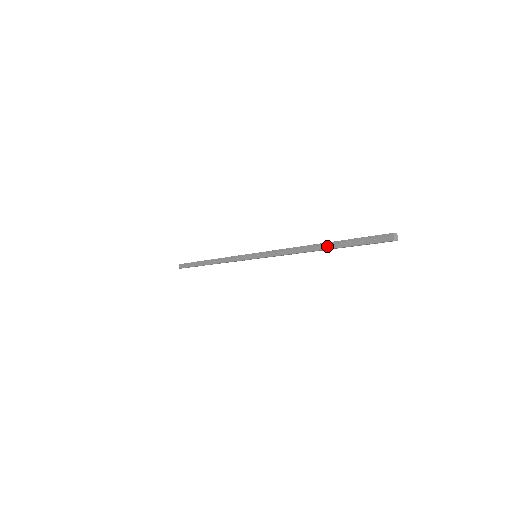
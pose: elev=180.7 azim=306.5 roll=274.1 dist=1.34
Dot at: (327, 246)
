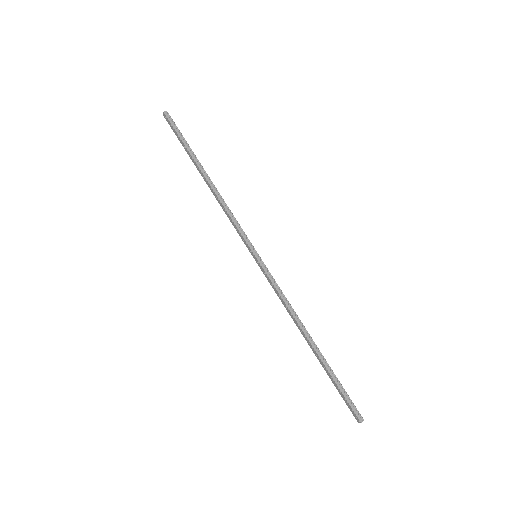
Dot at: (316, 354)
